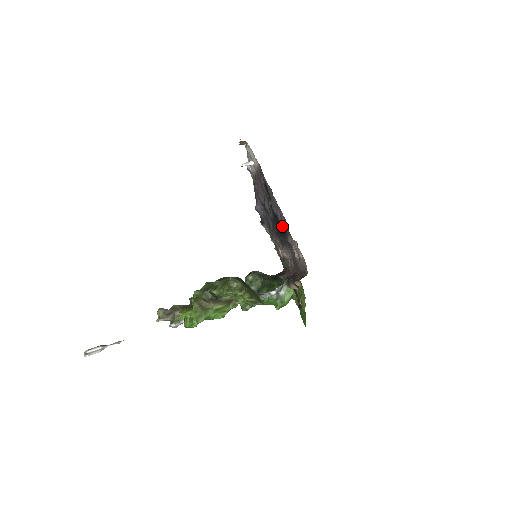
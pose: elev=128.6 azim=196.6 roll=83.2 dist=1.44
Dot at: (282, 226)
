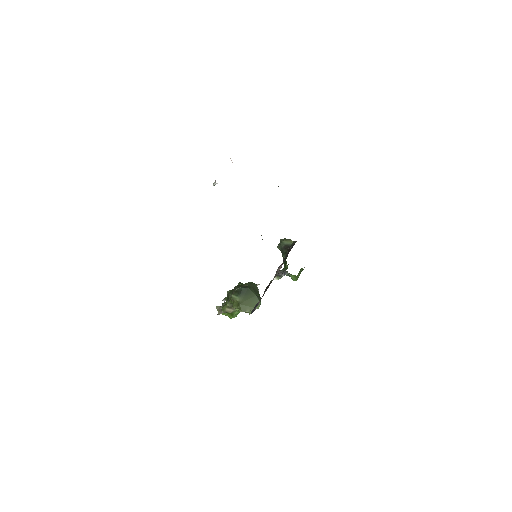
Dot at: occluded
